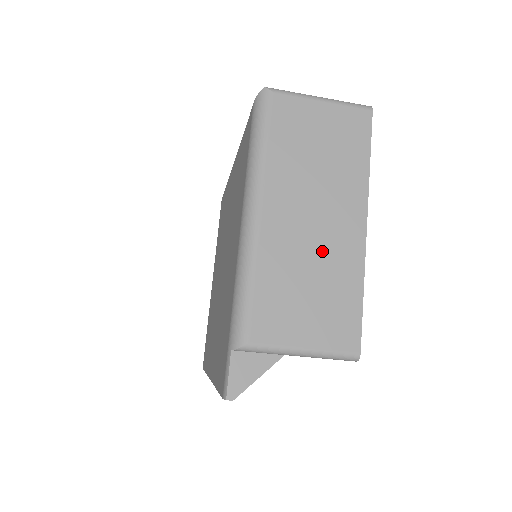
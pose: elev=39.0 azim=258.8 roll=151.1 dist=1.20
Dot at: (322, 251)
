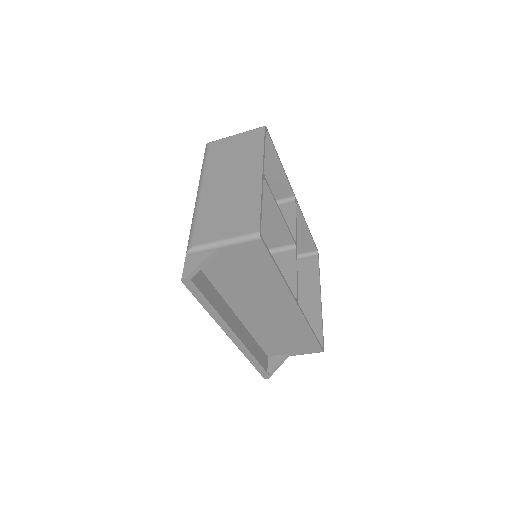
Dot at: (235, 193)
